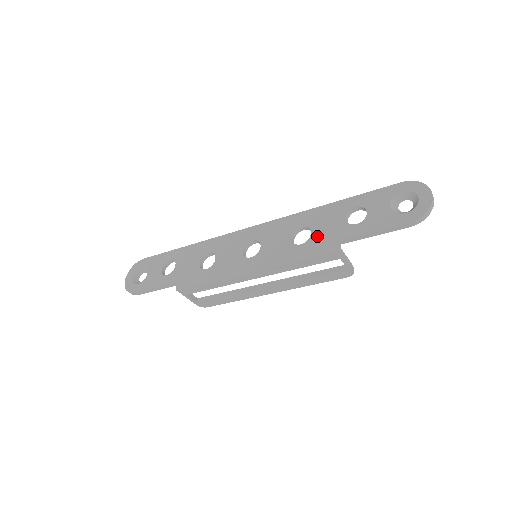
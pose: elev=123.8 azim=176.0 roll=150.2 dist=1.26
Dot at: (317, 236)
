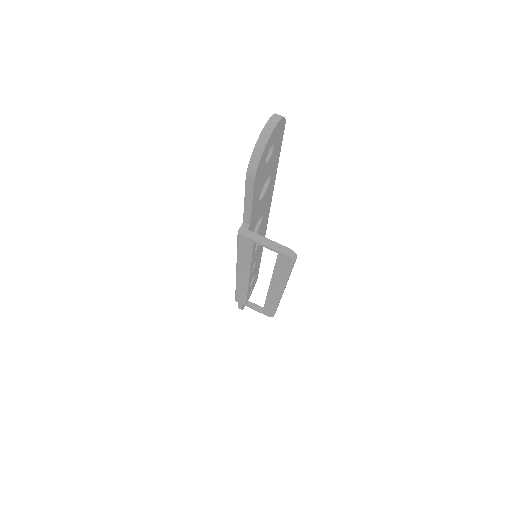
Dot at: occluded
